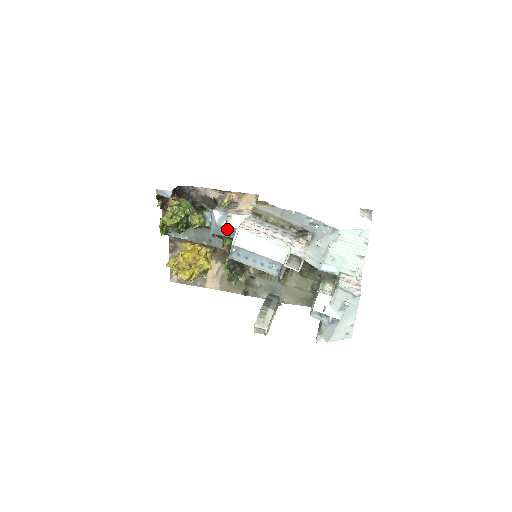
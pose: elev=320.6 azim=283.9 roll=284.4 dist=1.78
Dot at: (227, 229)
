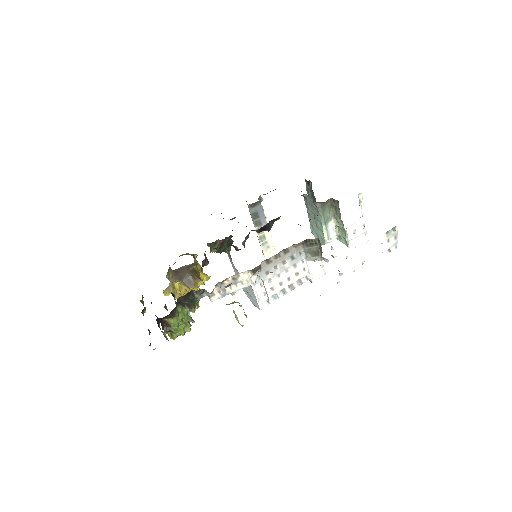
Dot at: occluded
